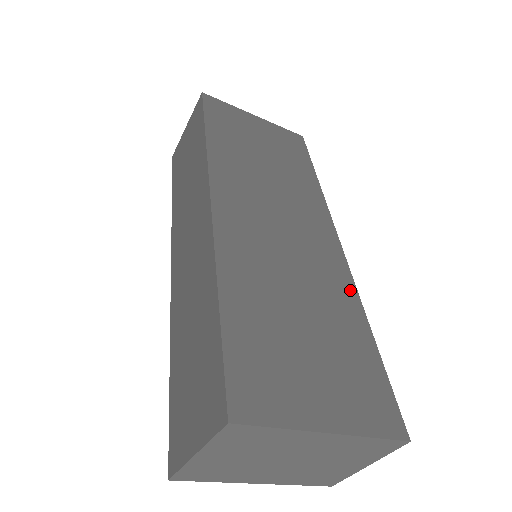
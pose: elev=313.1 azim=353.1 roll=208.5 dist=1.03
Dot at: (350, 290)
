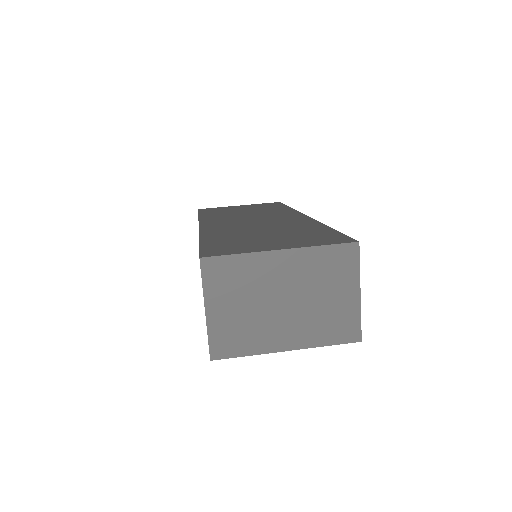
Dot at: (311, 222)
